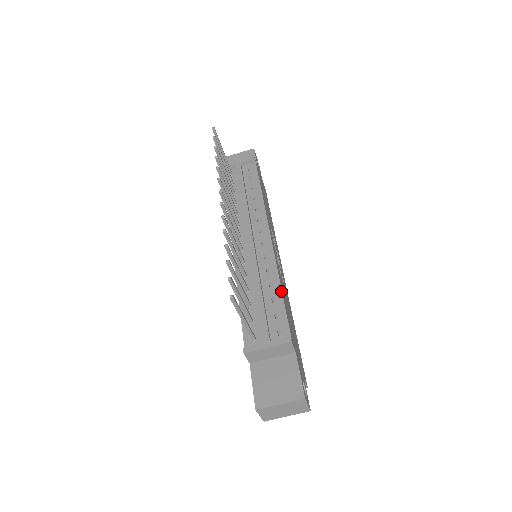
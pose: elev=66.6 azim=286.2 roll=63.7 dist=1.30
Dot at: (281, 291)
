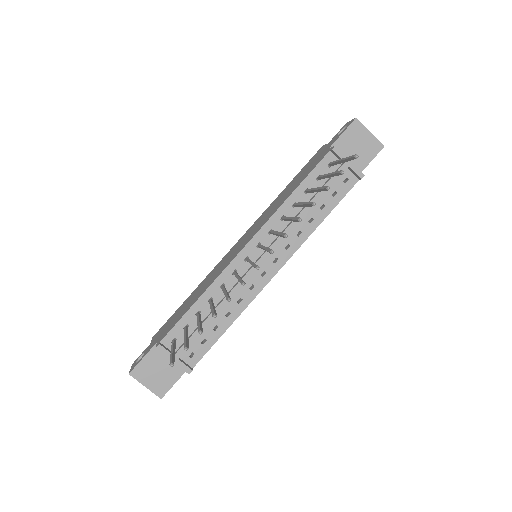
Dot at: (227, 328)
